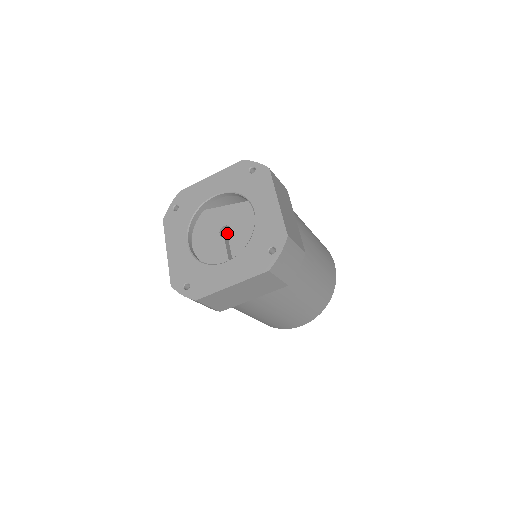
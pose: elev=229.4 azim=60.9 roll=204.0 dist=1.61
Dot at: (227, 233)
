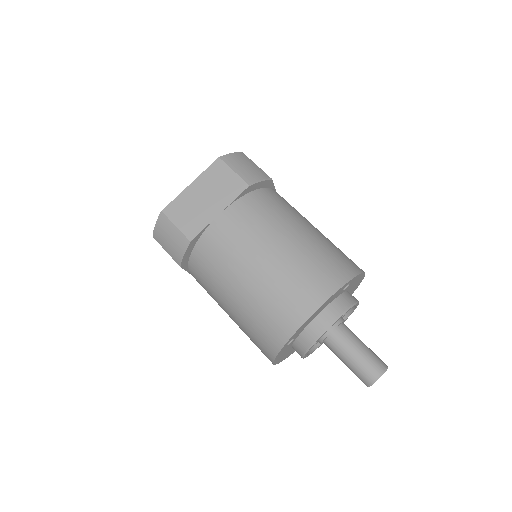
Dot at: occluded
